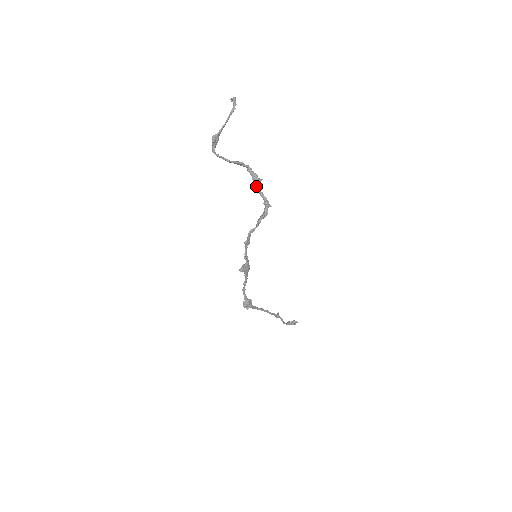
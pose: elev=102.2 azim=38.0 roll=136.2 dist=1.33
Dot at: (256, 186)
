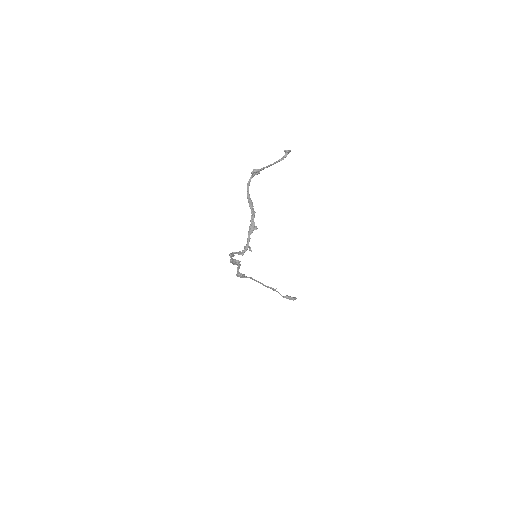
Dot at: (249, 231)
